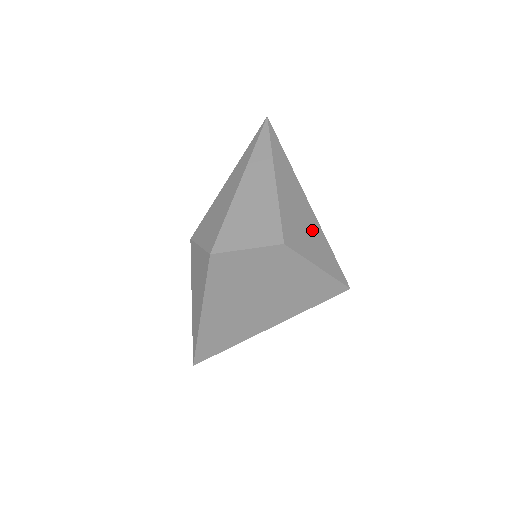
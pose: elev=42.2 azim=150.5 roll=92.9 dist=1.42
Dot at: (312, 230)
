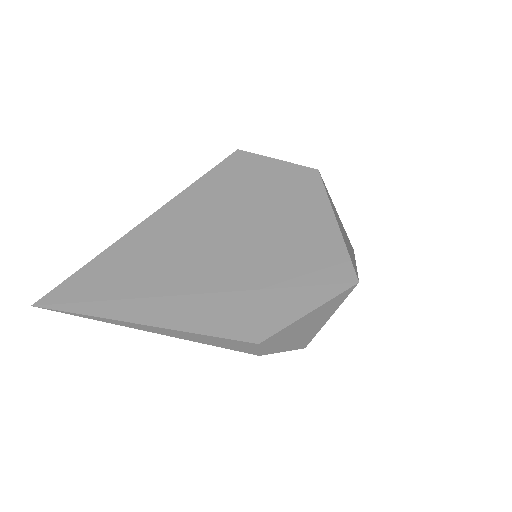
Dot at: (347, 243)
